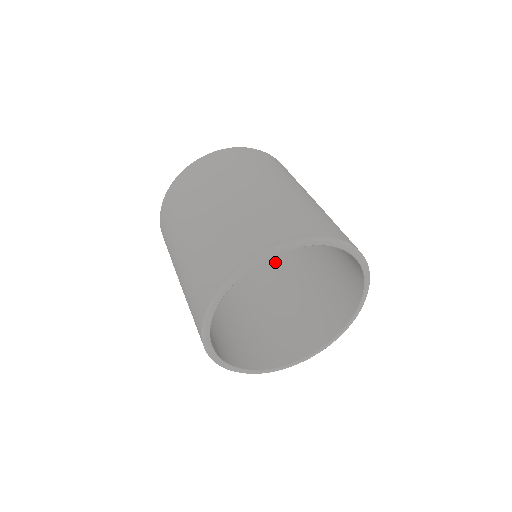
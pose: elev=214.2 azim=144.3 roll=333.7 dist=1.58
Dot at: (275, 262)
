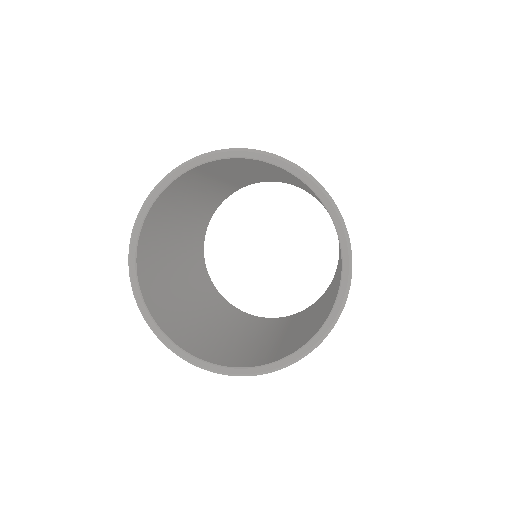
Dot at: (305, 314)
